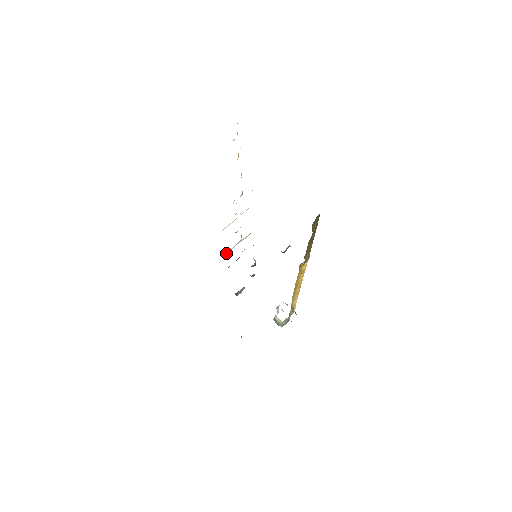
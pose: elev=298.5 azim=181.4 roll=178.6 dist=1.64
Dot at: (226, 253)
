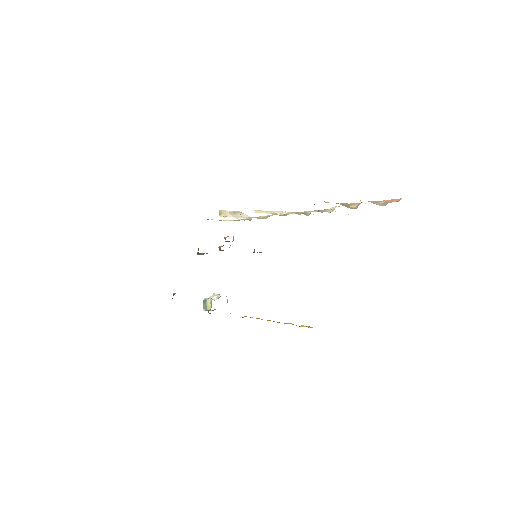
Dot at: (222, 213)
